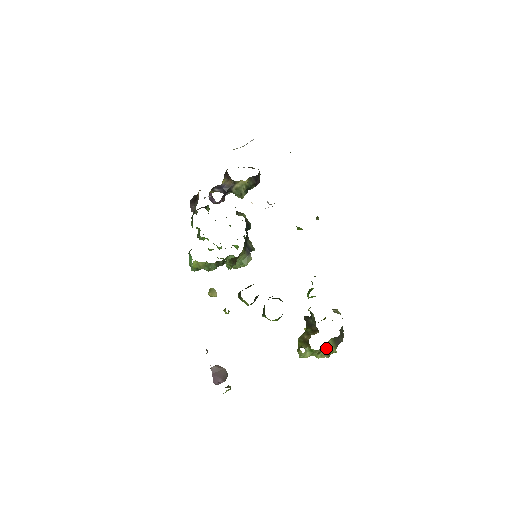
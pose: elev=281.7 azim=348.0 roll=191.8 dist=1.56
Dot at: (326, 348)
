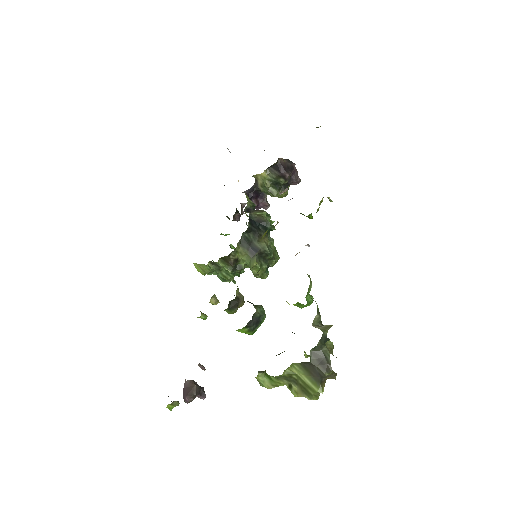
Dot at: (297, 380)
